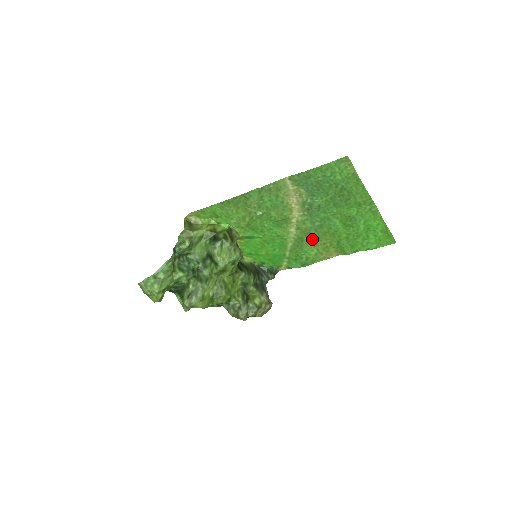
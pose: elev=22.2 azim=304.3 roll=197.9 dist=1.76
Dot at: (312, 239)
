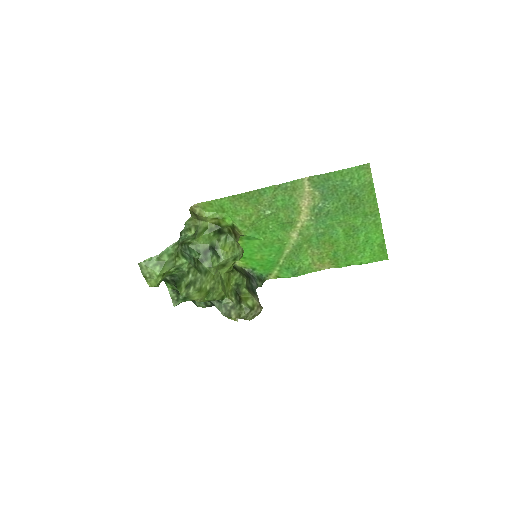
Dot at: (310, 247)
